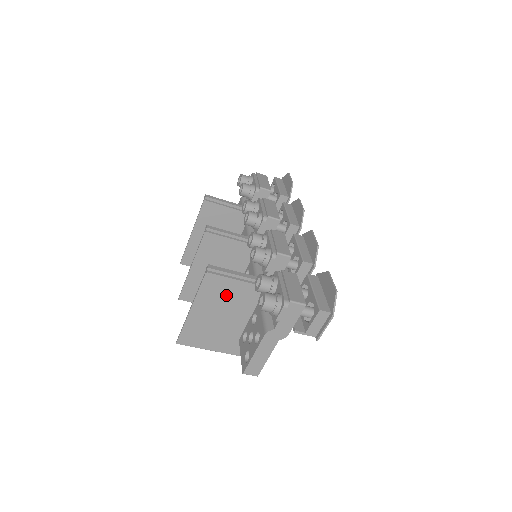
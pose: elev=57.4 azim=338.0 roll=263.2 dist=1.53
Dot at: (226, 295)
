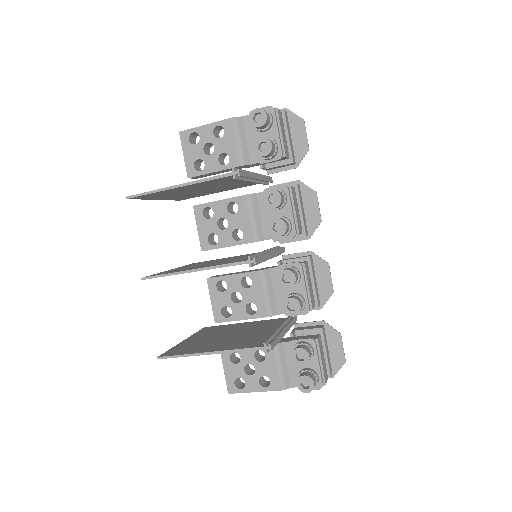
Dot at: occluded
